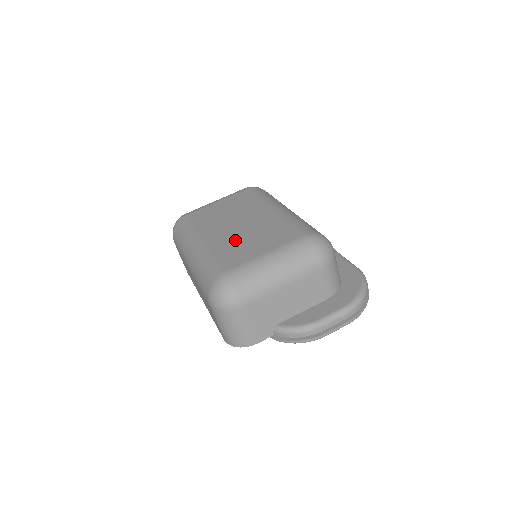
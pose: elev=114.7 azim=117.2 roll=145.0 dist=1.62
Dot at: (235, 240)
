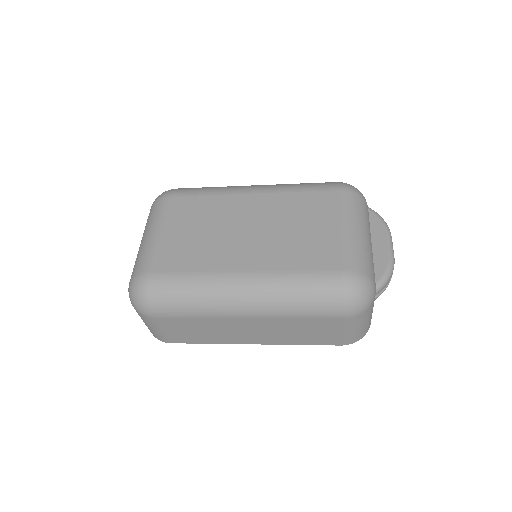
Dot at: (283, 243)
